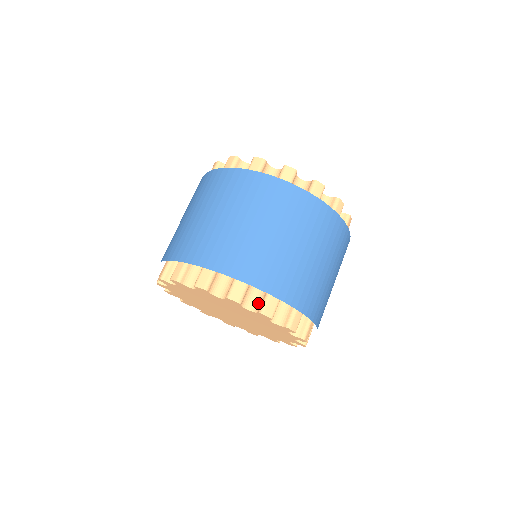
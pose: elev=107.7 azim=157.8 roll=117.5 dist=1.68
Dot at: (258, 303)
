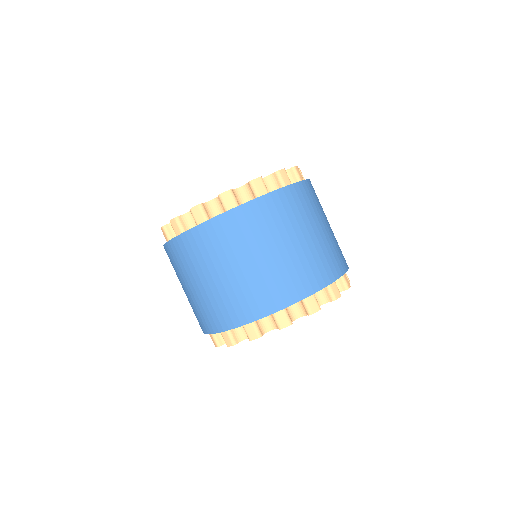
Dot at: (273, 320)
